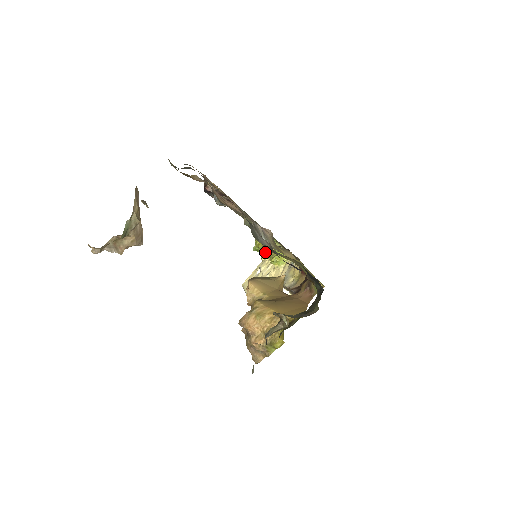
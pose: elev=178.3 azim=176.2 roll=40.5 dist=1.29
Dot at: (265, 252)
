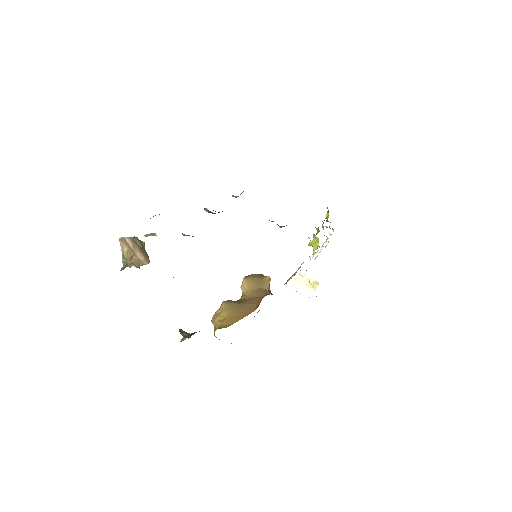
Dot at: (323, 229)
